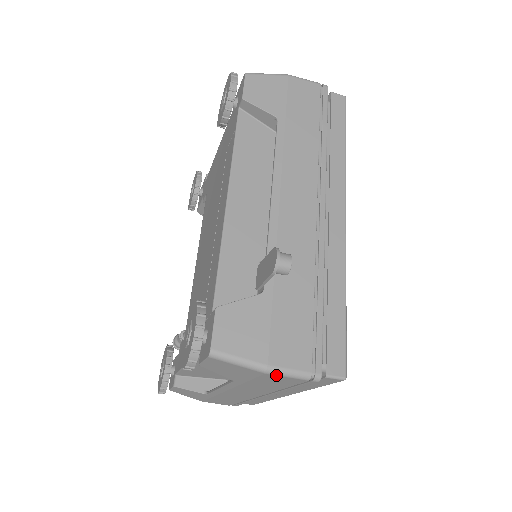
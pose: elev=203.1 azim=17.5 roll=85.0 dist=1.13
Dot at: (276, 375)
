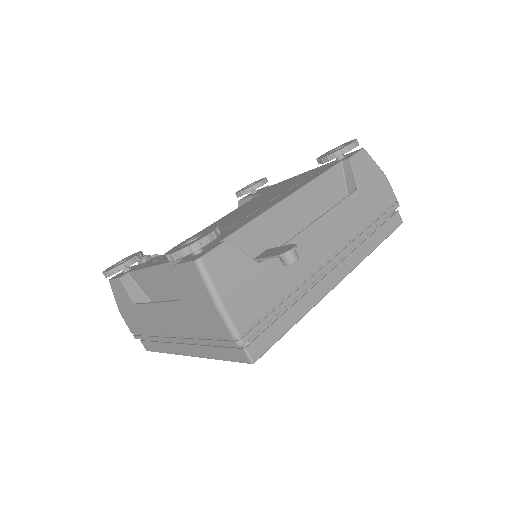
Dot at: (220, 314)
